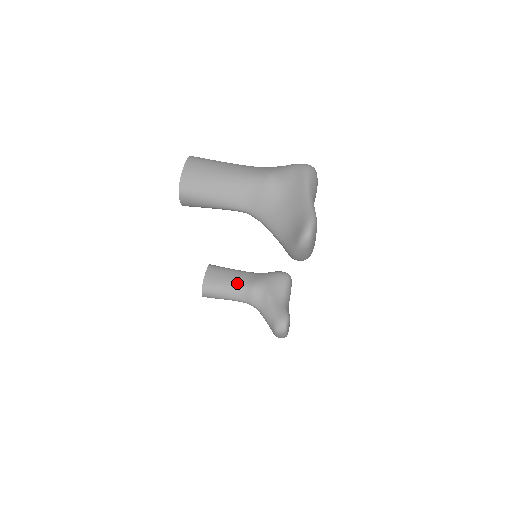
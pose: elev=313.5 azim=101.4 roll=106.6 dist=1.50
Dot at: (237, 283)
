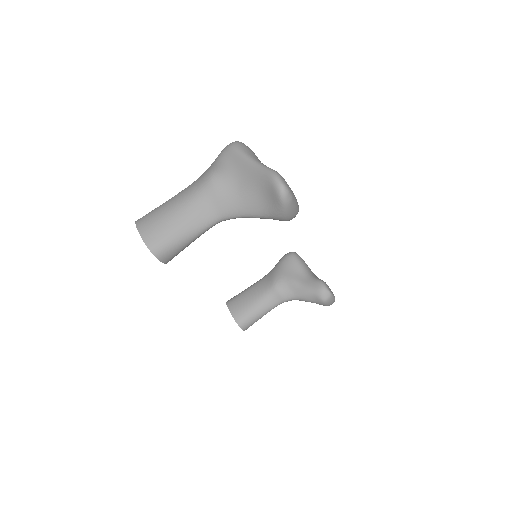
Dot at: (260, 295)
